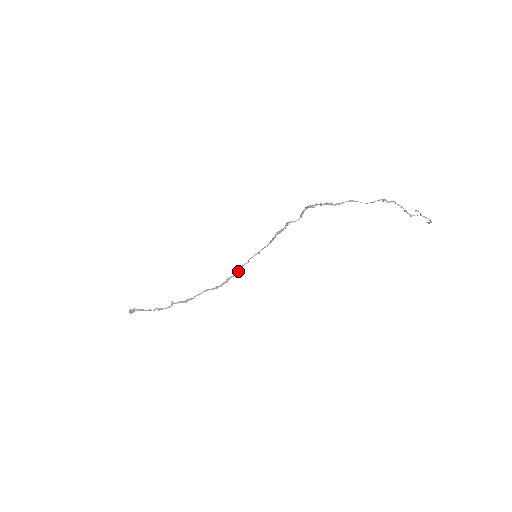
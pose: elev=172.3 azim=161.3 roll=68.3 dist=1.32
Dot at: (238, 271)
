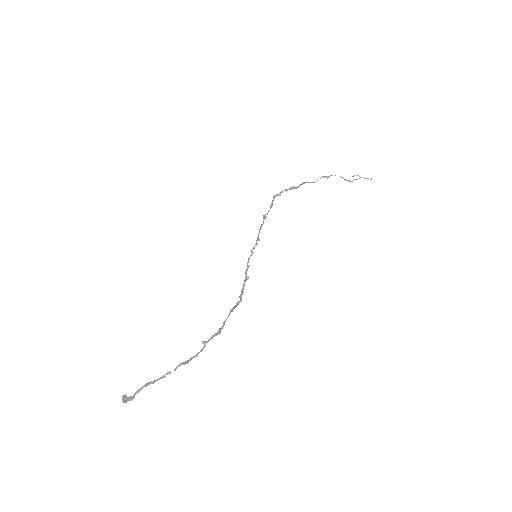
Dot at: (246, 279)
